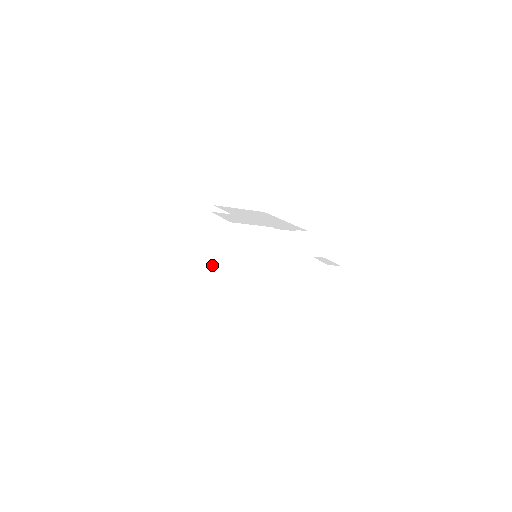
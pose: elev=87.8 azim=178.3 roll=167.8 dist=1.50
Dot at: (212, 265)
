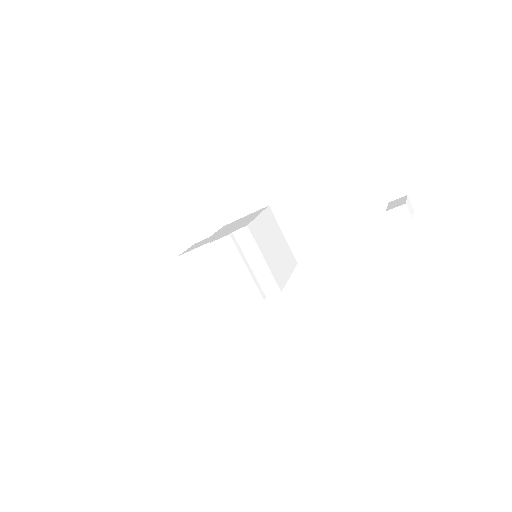
Dot at: occluded
